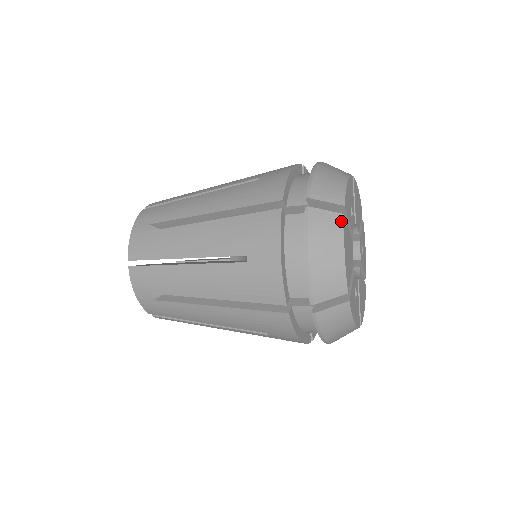
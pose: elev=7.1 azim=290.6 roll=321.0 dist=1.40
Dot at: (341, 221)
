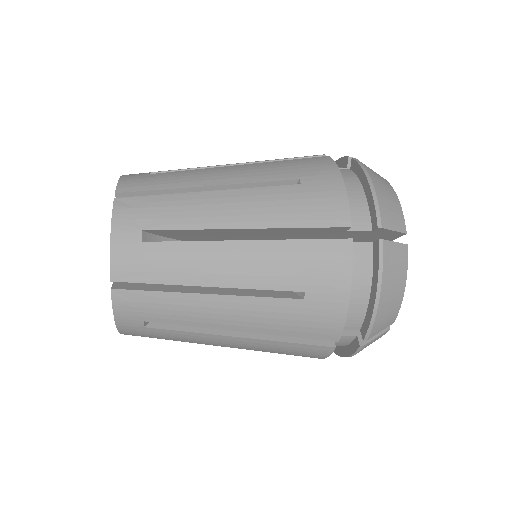
Dot at: (406, 253)
